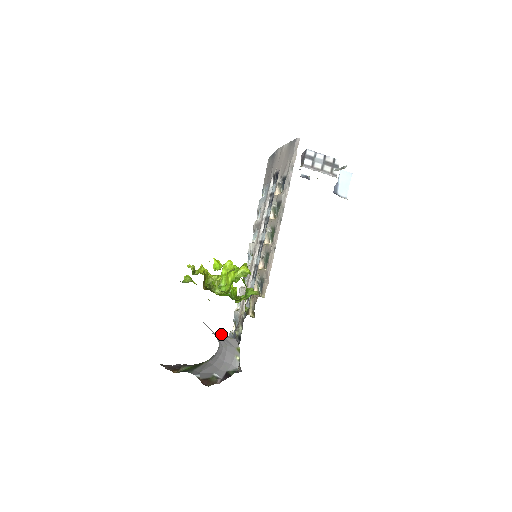
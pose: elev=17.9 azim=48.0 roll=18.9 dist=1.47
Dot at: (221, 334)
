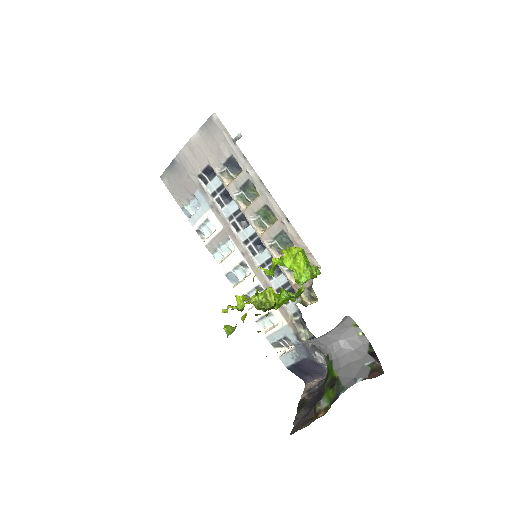
Dot at: (343, 319)
